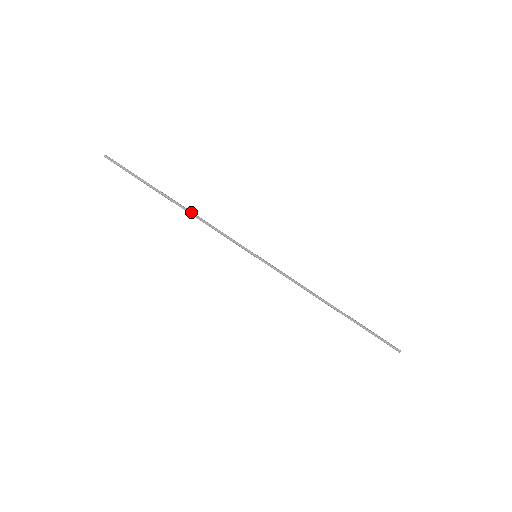
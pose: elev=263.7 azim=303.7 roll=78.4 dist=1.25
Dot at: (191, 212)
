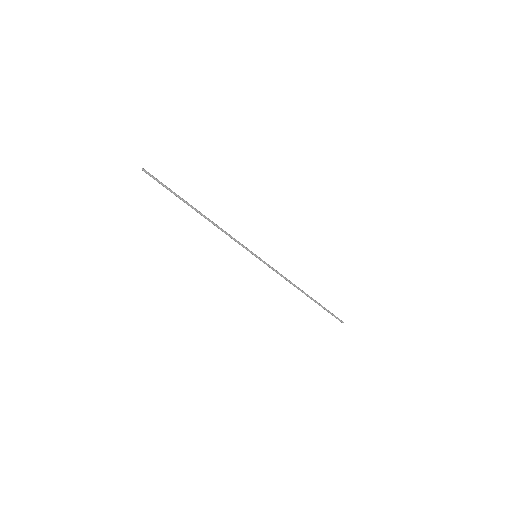
Dot at: occluded
